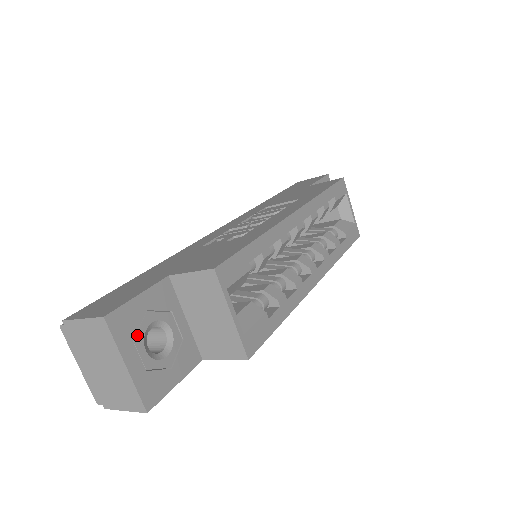
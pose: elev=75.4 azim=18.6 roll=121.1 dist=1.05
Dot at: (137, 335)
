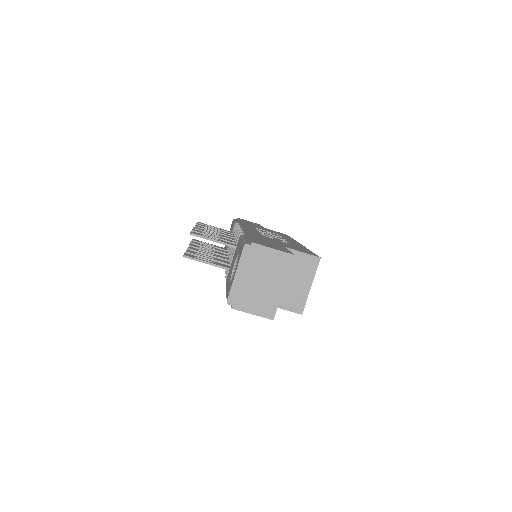
Dot at: occluded
